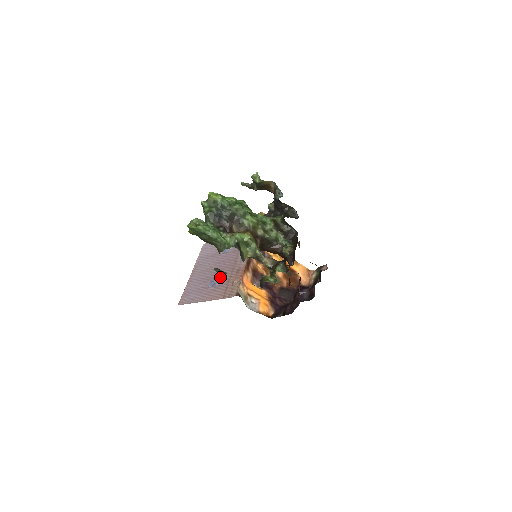
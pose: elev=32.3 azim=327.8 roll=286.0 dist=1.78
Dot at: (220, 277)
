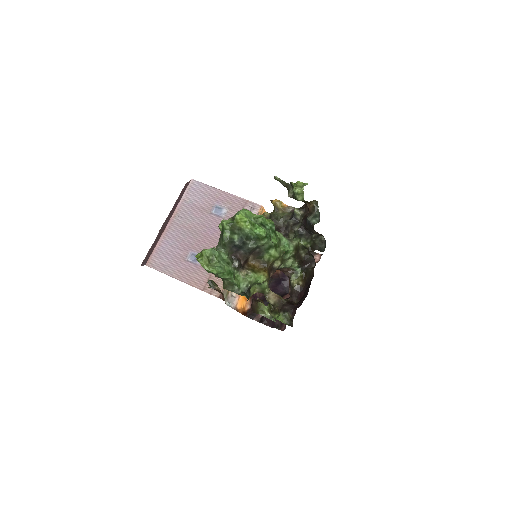
Dot at: occluded
